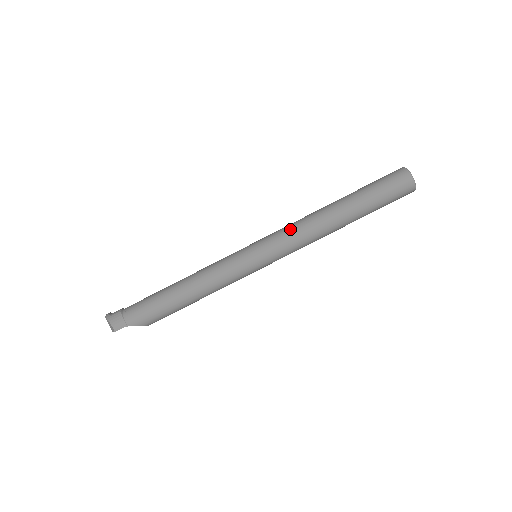
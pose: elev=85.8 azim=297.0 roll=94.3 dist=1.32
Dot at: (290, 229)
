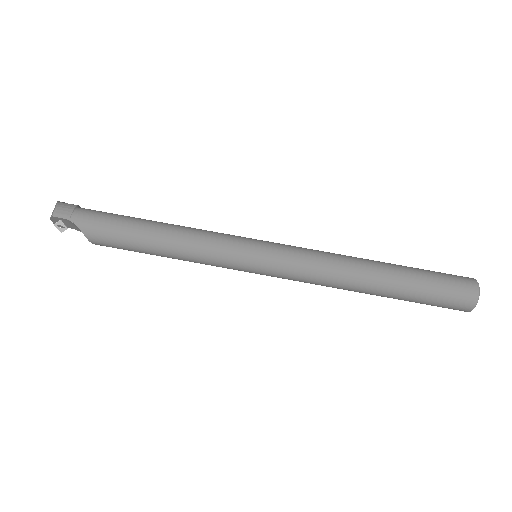
Dot at: (312, 250)
